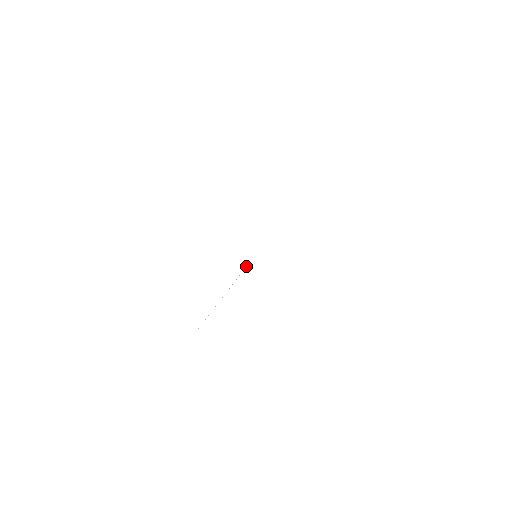
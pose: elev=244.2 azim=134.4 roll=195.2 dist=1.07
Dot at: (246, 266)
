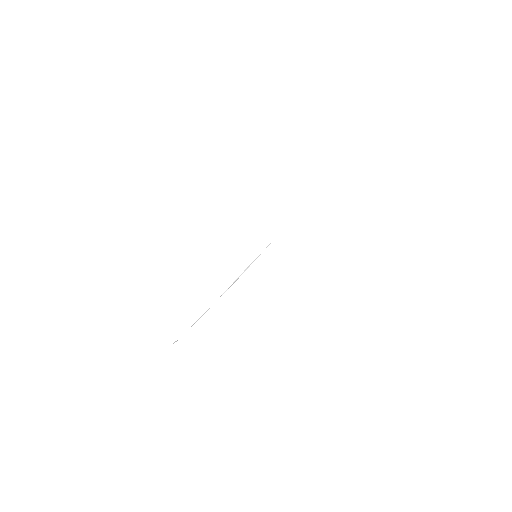
Dot at: (251, 263)
